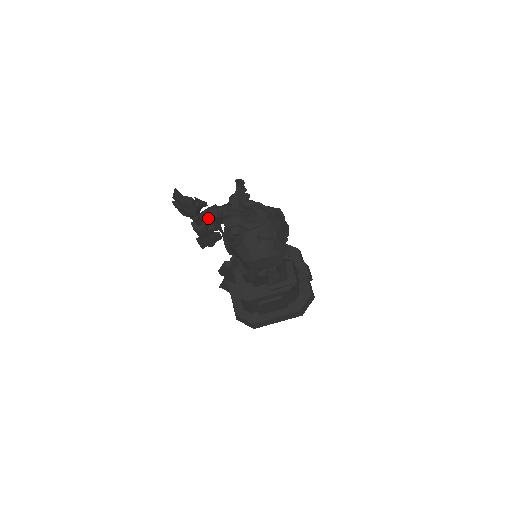
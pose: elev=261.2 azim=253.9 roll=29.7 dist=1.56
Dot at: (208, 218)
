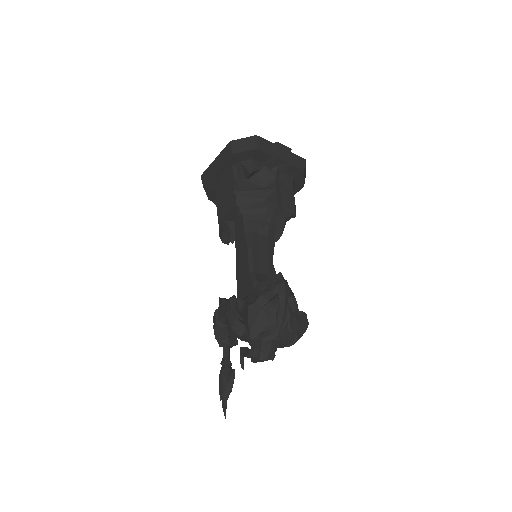
Dot at: (226, 337)
